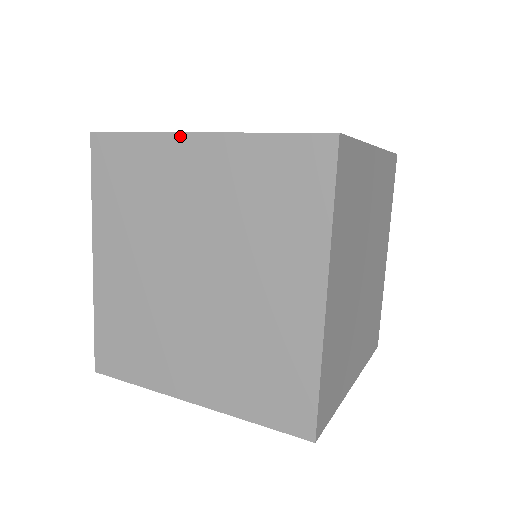
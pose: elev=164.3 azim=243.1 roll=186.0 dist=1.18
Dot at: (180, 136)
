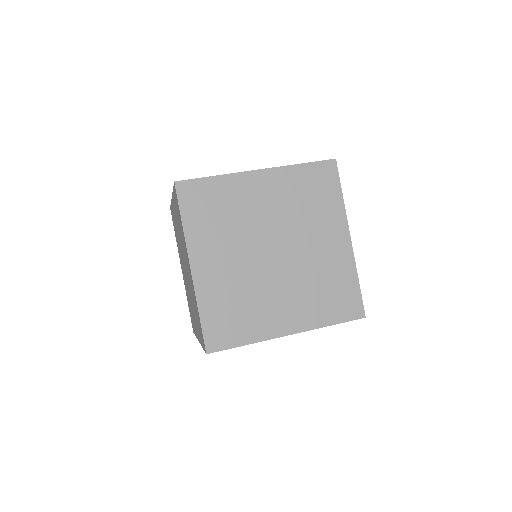
Dot at: (247, 173)
